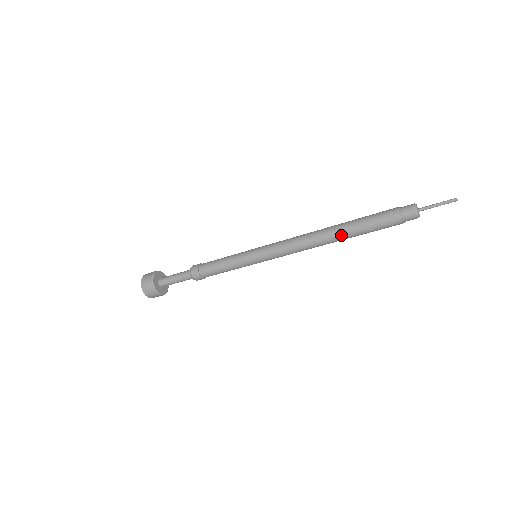
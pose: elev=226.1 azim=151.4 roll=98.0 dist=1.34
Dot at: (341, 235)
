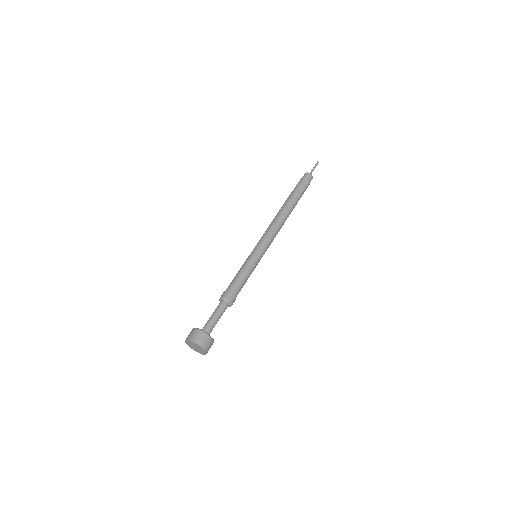
Dot at: (288, 204)
